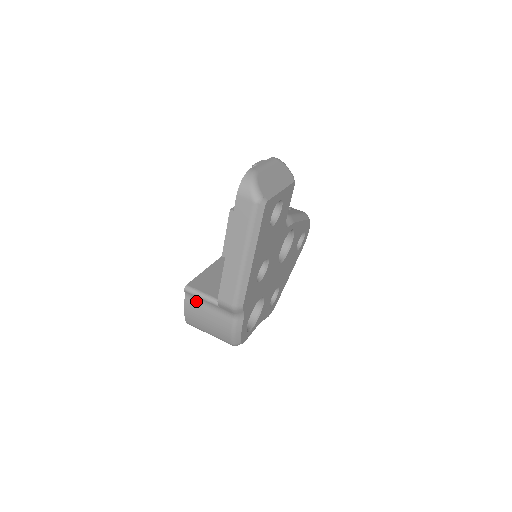
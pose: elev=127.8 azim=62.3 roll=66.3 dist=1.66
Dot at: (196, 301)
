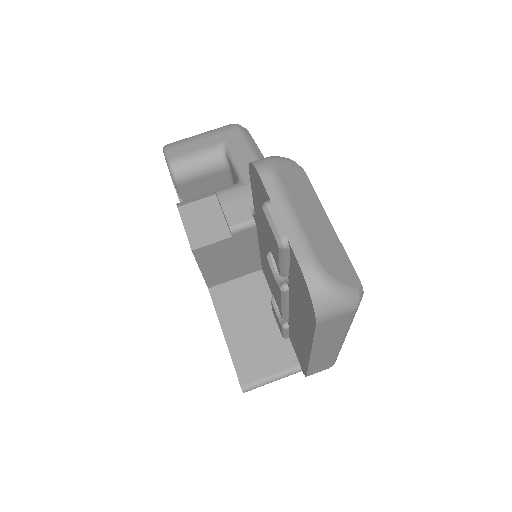
Dot at: occluded
